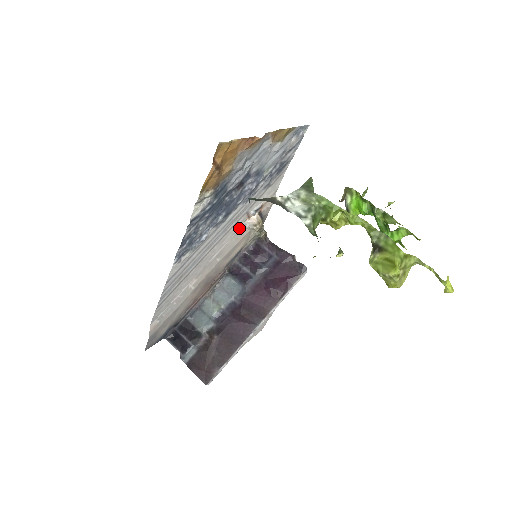
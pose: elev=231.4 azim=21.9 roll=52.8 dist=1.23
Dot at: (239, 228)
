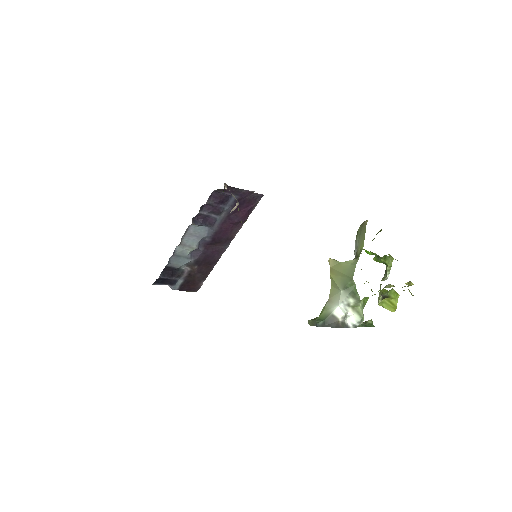
Dot at: occluded
